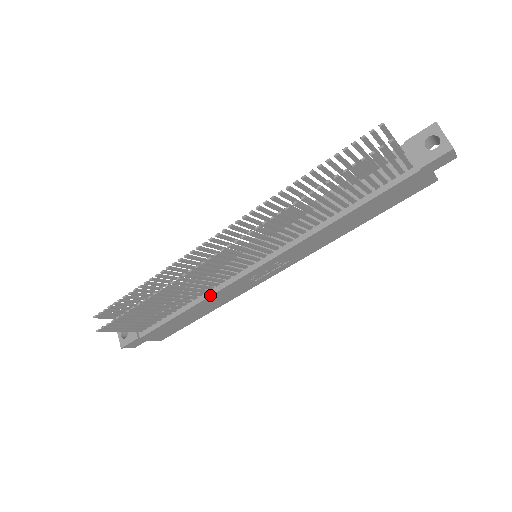
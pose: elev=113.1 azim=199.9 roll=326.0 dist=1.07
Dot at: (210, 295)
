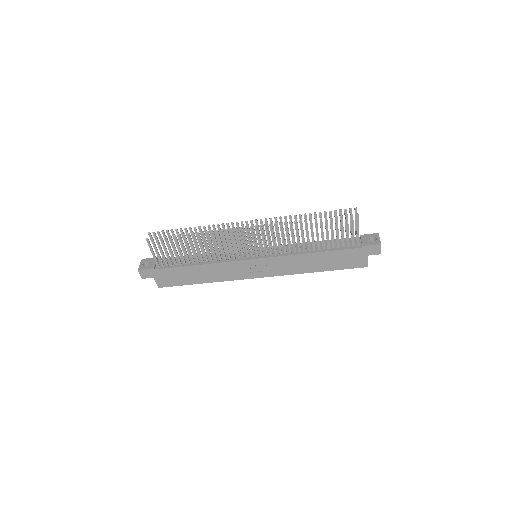
Dot at: (218, 262)
